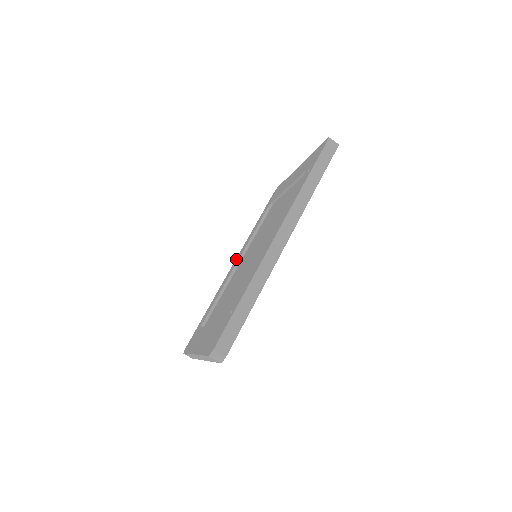
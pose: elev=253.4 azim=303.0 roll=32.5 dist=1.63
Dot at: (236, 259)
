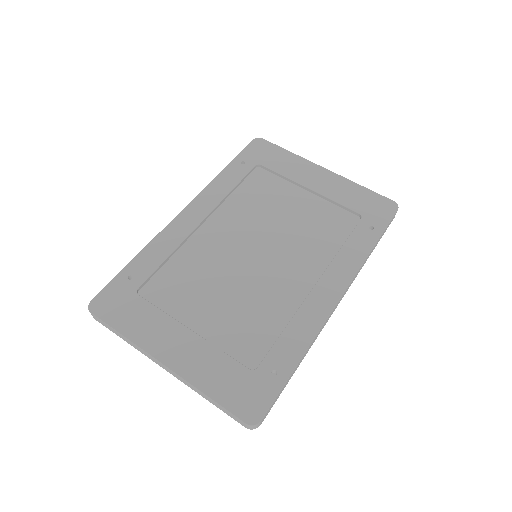
Dot at: (193, 206)
